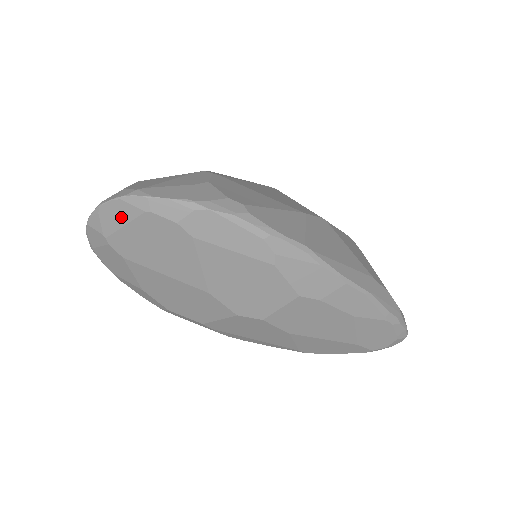
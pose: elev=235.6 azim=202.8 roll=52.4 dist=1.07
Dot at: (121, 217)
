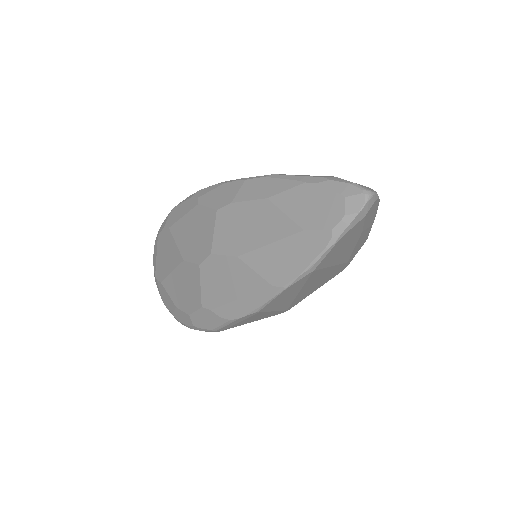
Dot at: (156, 254)
